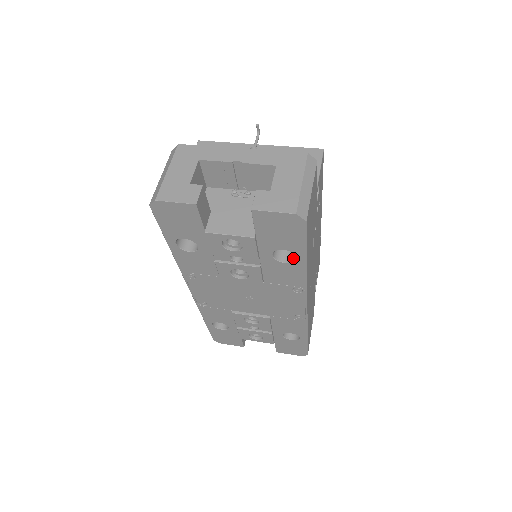
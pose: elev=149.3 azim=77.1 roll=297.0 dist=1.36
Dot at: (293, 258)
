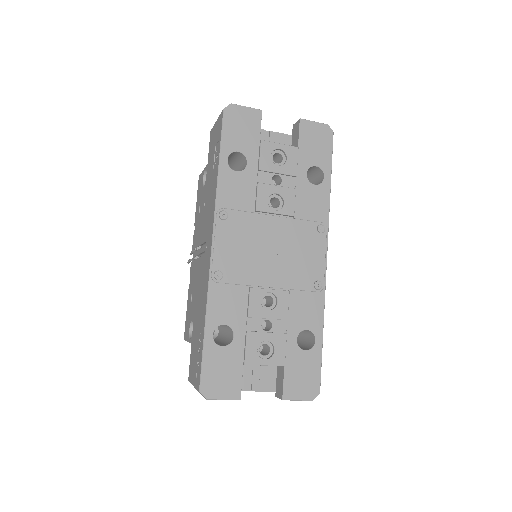
Dot at: (319, 184)
